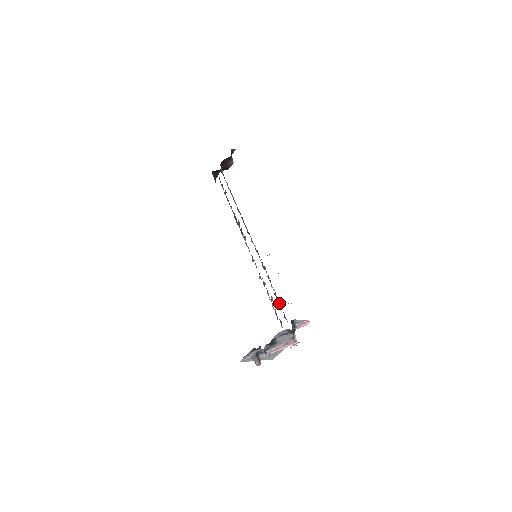
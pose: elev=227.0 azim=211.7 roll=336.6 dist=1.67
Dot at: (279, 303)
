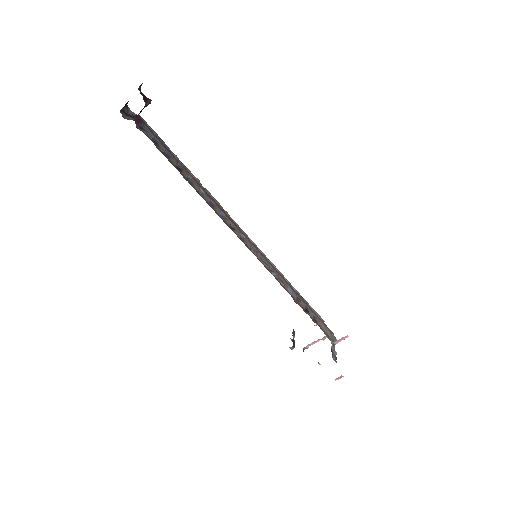
Dot at: (304, 307)
